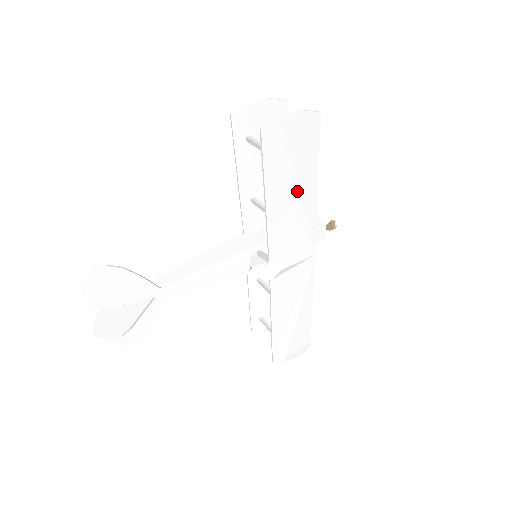
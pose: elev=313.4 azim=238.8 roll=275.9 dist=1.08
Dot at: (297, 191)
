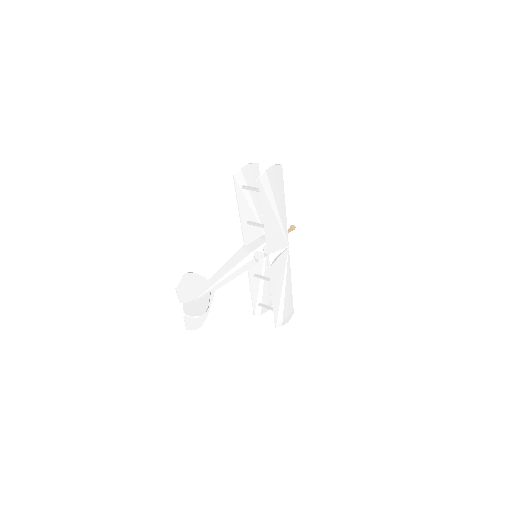
Dot at: (277, 208)
